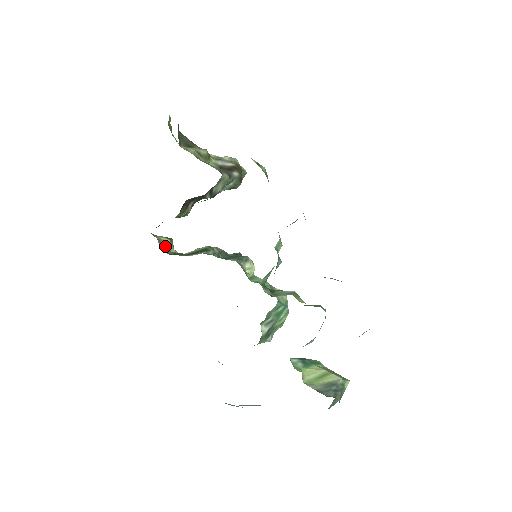
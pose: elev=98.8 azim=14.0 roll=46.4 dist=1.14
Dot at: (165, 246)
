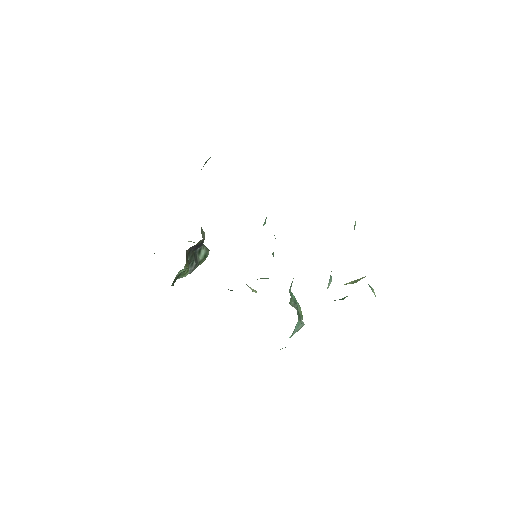
Dot at: occluded
